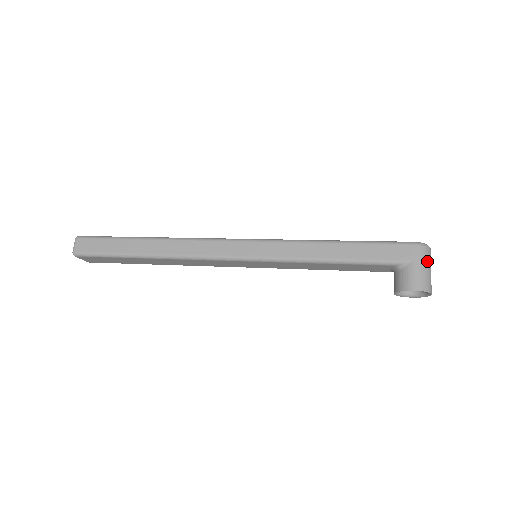
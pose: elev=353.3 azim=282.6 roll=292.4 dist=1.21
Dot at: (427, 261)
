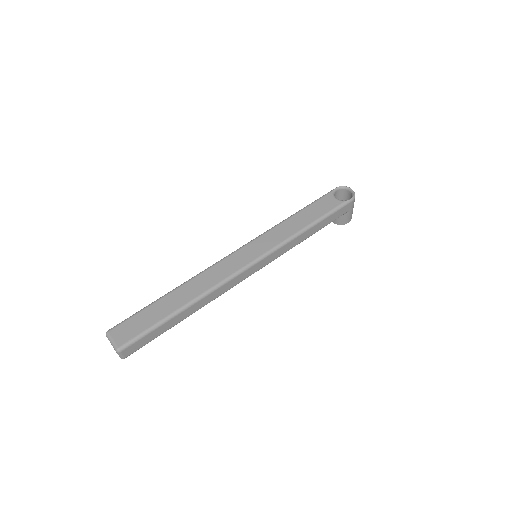
Dot at: occluded
